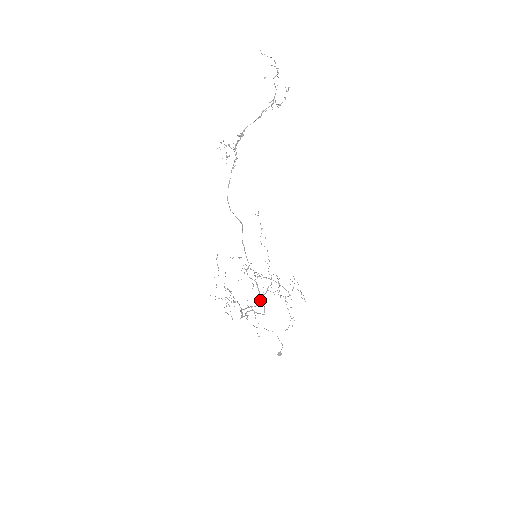
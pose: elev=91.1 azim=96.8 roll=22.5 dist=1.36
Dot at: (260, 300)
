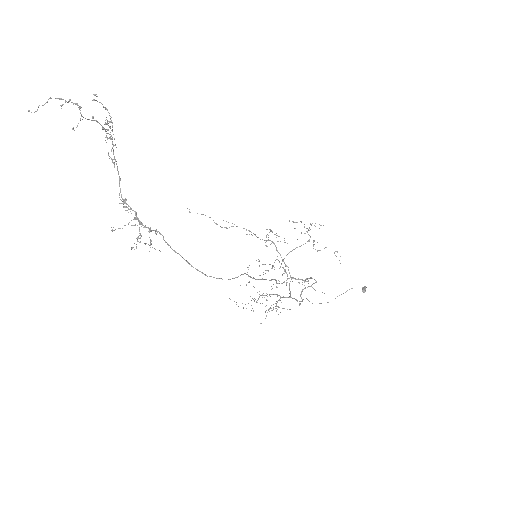
Dot at: occluded
